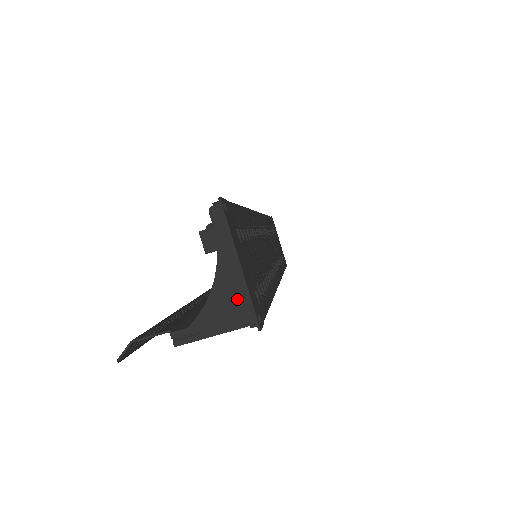
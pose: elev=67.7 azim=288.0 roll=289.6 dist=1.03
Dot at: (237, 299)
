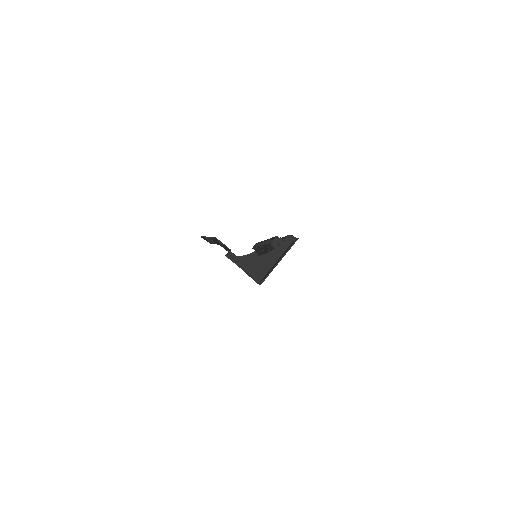
Dot at: (262, 268)
